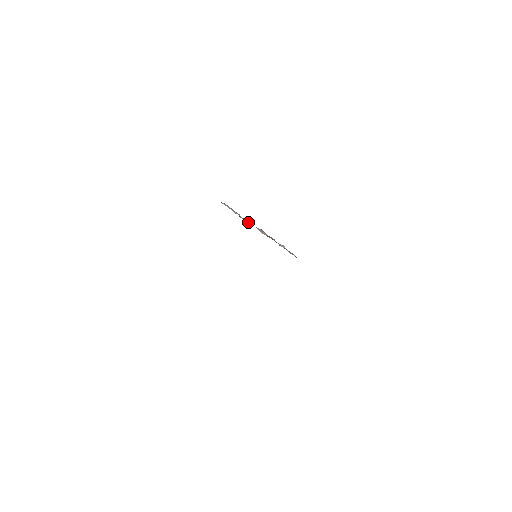
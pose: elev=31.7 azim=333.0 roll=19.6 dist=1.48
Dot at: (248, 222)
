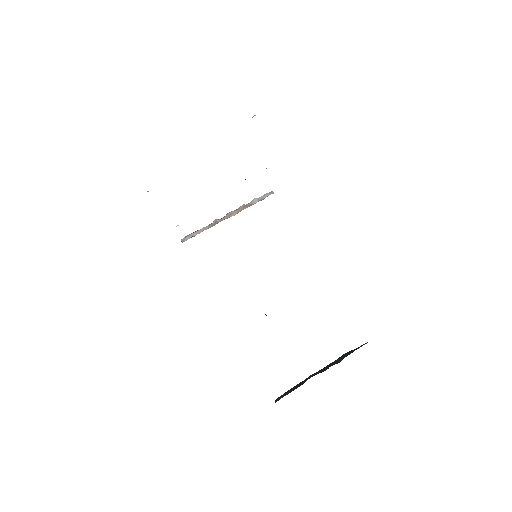
Dot at: (215, 224)
